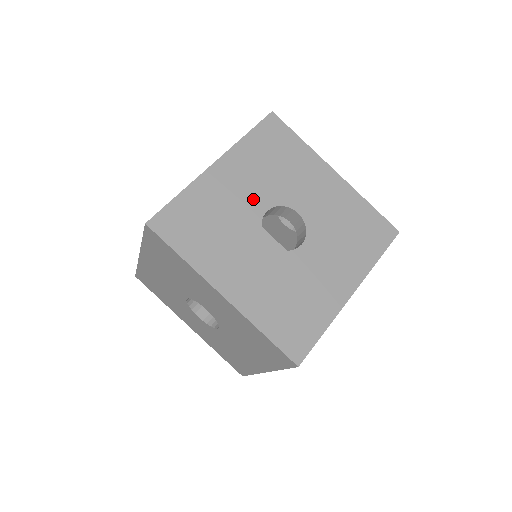
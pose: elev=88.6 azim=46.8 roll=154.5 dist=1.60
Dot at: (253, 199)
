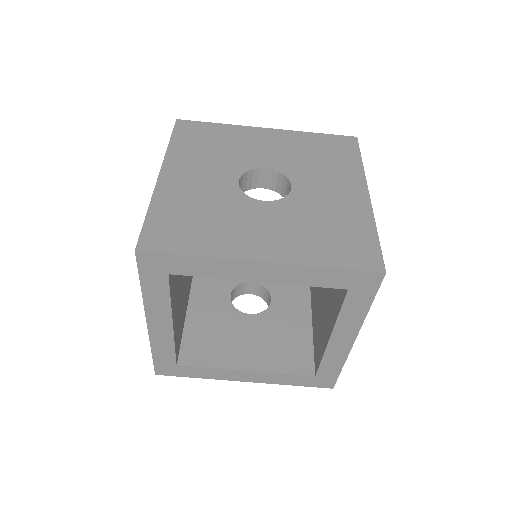
Dot at: (266, 157)
